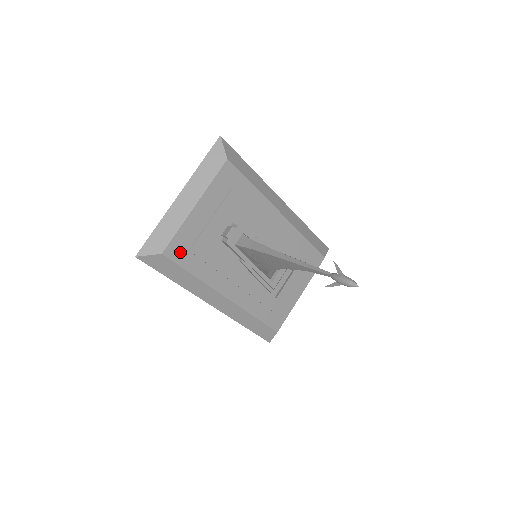
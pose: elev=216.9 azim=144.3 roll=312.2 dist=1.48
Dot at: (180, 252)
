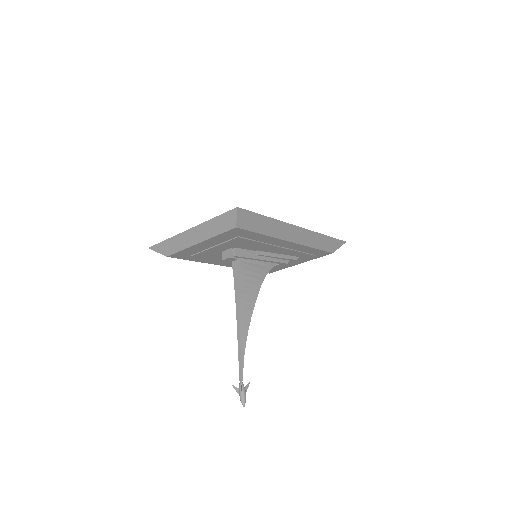
Dot at: (183, 256)
